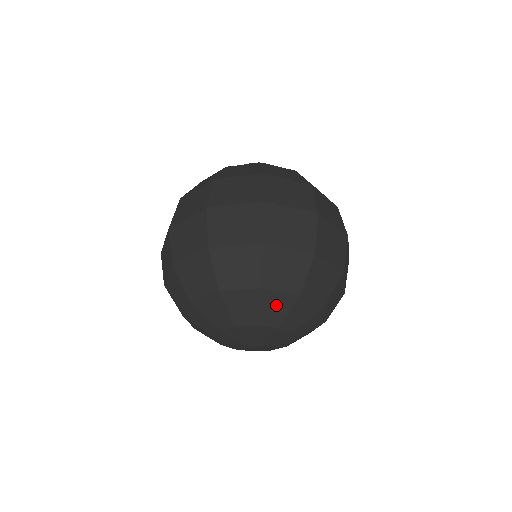
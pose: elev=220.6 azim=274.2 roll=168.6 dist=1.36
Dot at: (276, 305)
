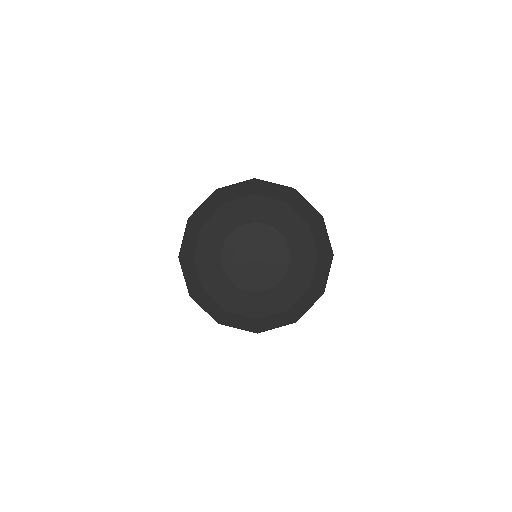
Dot at: (268, 208)
